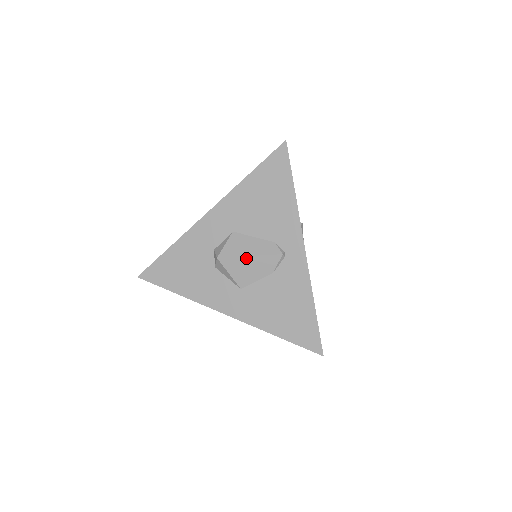
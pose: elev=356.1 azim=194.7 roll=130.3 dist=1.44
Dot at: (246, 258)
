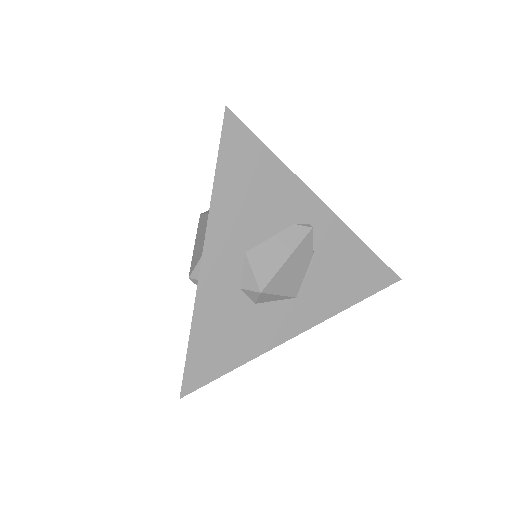
Dot at: (285, 264)
